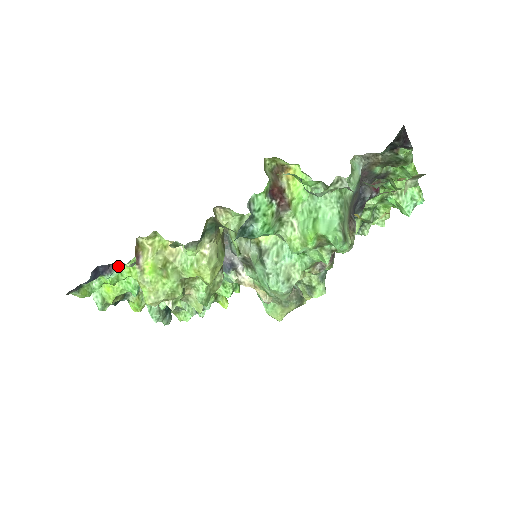
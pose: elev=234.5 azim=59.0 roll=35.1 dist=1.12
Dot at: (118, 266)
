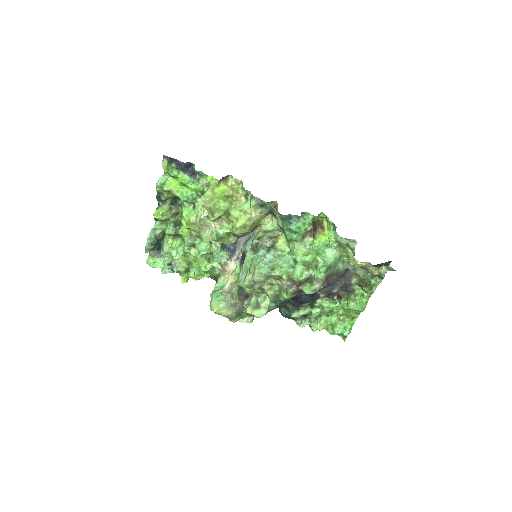
Dot at: (196, 179)
